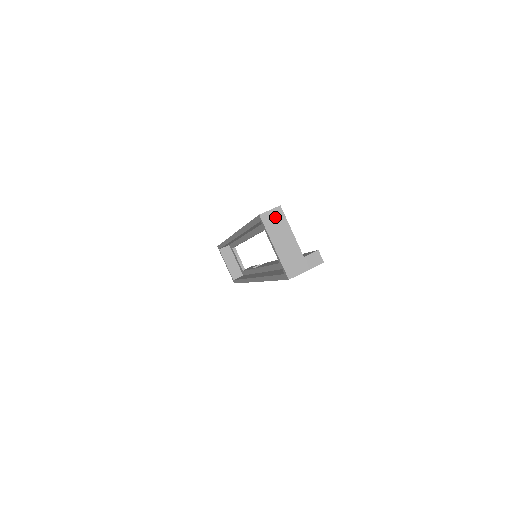
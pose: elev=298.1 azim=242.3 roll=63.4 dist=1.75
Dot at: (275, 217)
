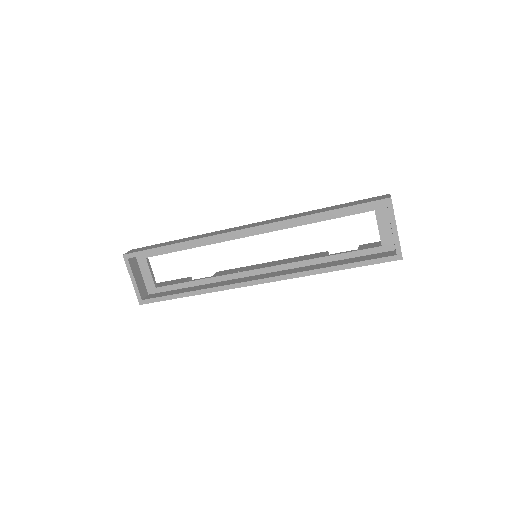
Dot at: occluded
